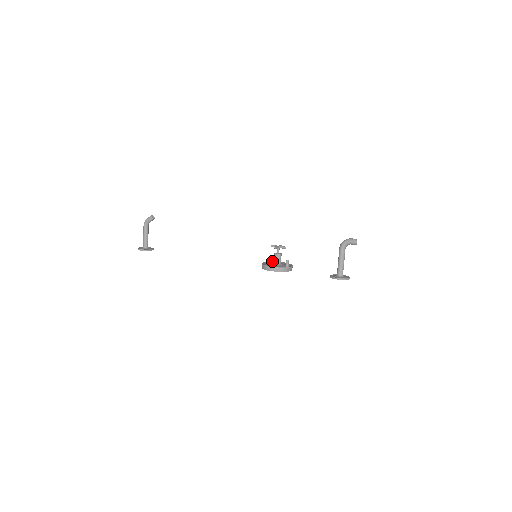
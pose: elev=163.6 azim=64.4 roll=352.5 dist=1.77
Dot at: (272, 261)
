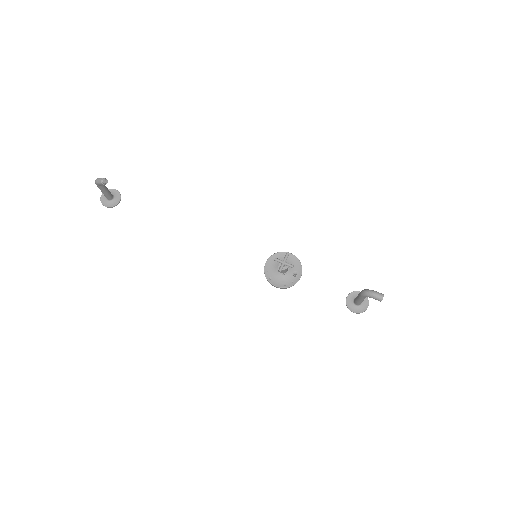
Dot at: (277, 253)
